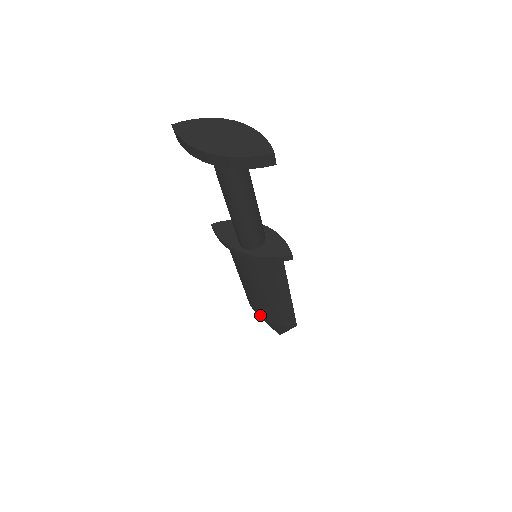
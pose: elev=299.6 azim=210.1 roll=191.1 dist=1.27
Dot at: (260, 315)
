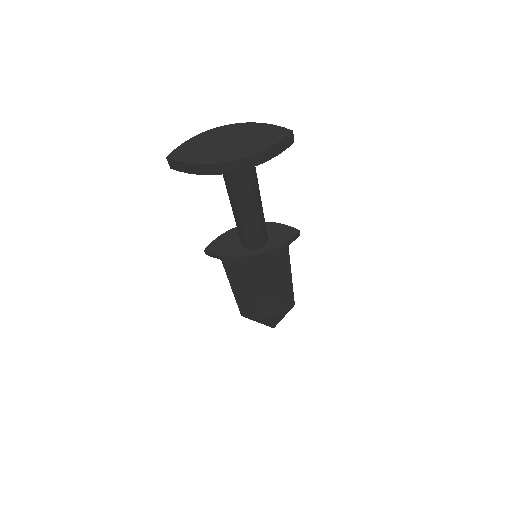
Dot at: (259, 318)
